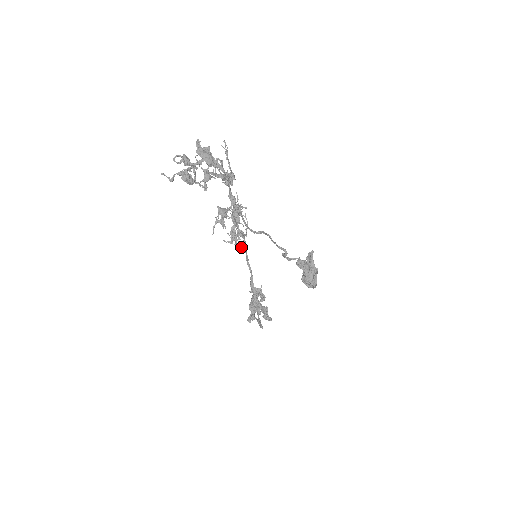
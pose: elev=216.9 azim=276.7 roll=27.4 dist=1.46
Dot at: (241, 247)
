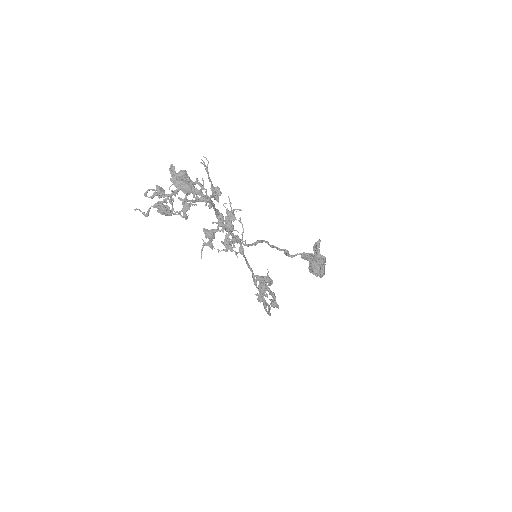
Dot at: (238, 252)
